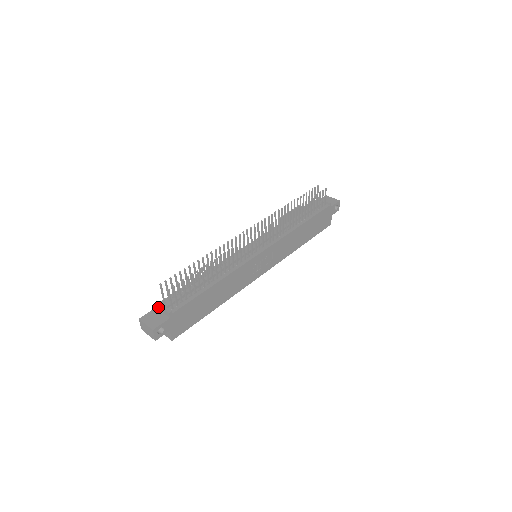
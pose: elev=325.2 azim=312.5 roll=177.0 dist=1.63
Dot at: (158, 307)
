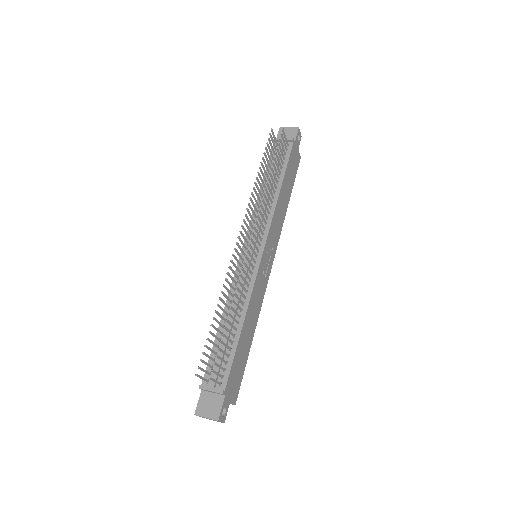
Dot at: (205, 390)
